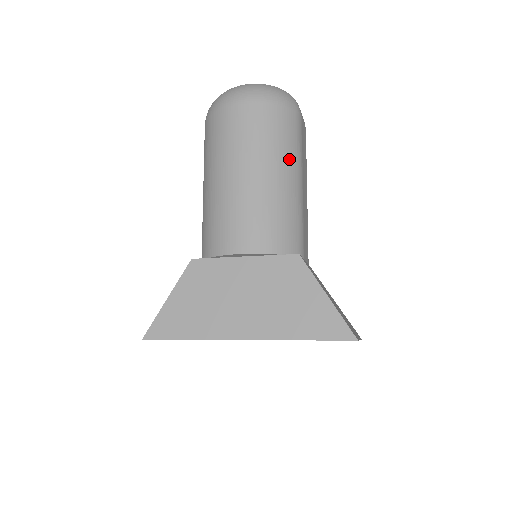
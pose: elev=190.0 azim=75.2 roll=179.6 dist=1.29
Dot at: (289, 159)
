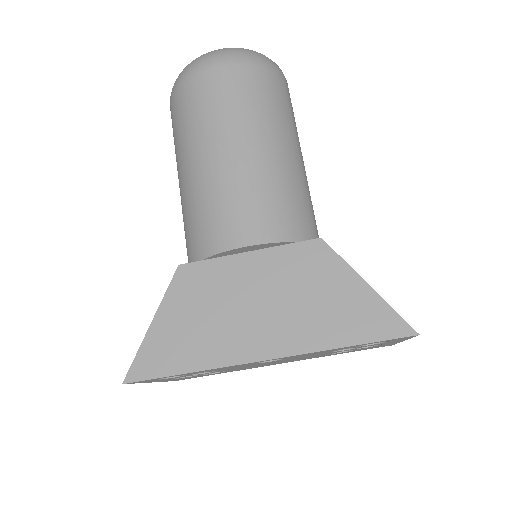
Dot at: (285, 129)
